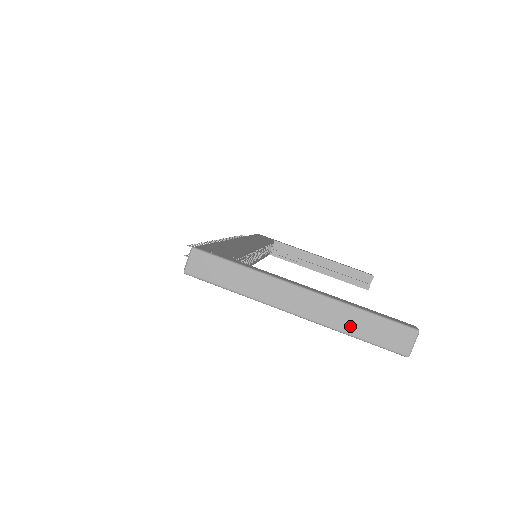
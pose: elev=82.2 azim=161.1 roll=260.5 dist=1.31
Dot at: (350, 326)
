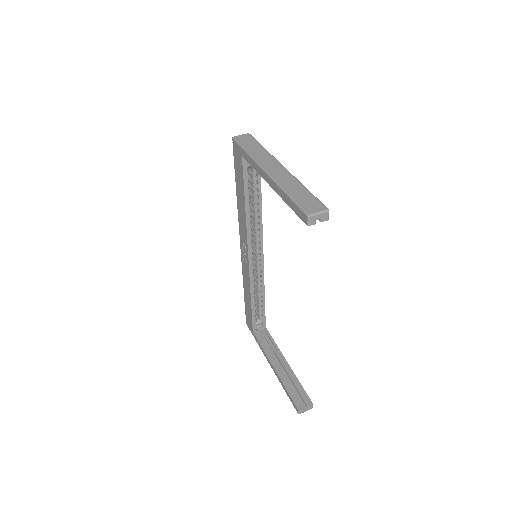
Dot at: (290, 188)
